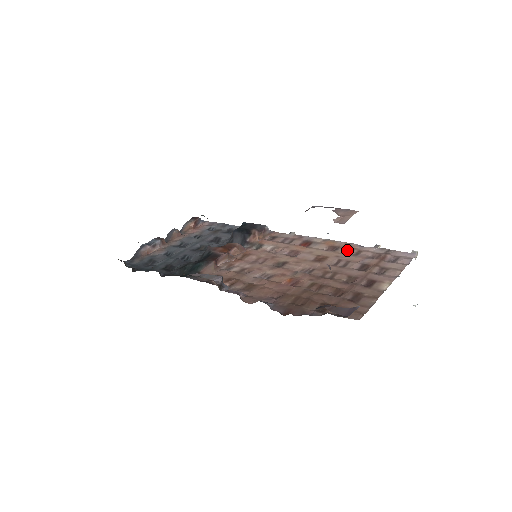
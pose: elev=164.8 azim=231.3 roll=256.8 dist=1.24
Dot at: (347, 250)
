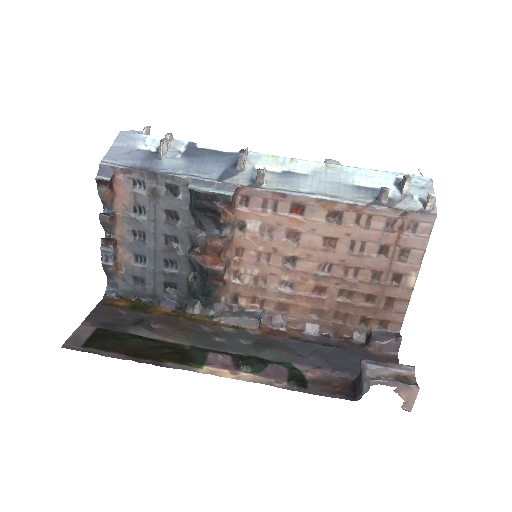
Dot at: (354, 218)
